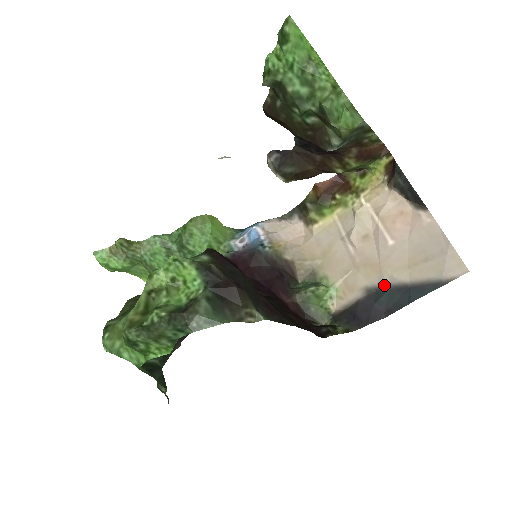
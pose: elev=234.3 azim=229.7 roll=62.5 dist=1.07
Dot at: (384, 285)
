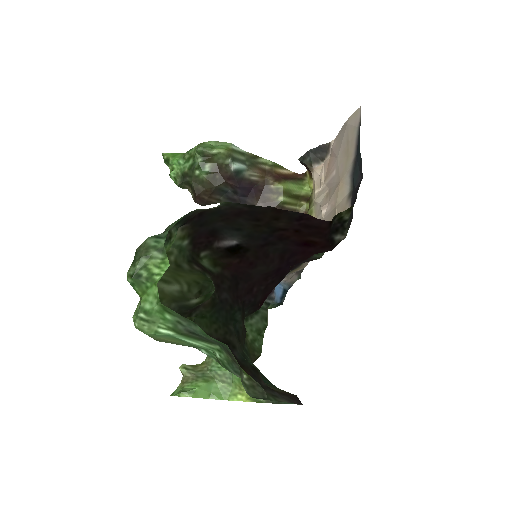
Dot at: (350, 179)
